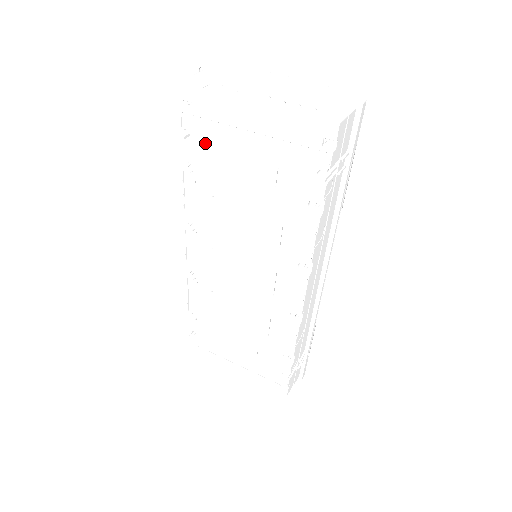
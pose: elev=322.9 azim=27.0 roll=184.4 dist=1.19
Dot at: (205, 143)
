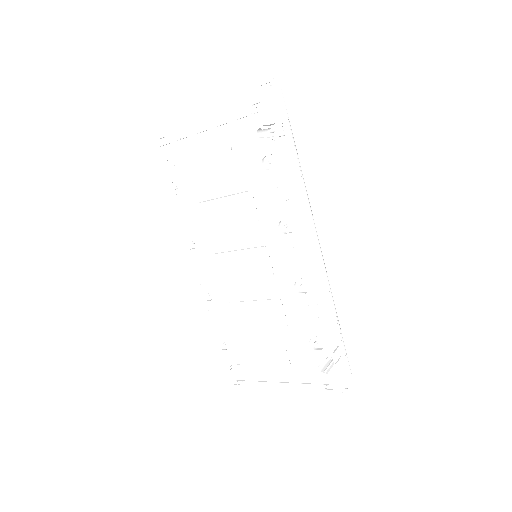
Dot at: (180, 161)
